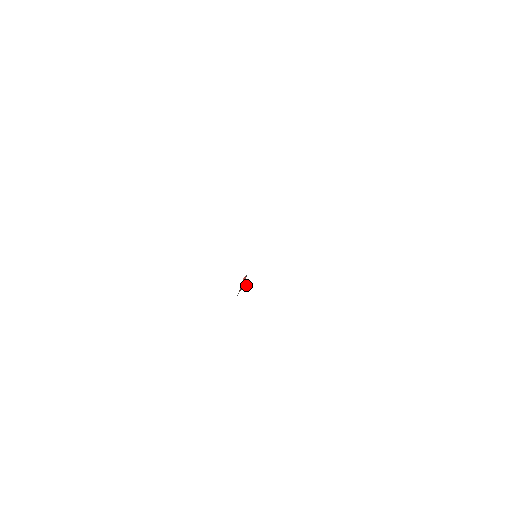
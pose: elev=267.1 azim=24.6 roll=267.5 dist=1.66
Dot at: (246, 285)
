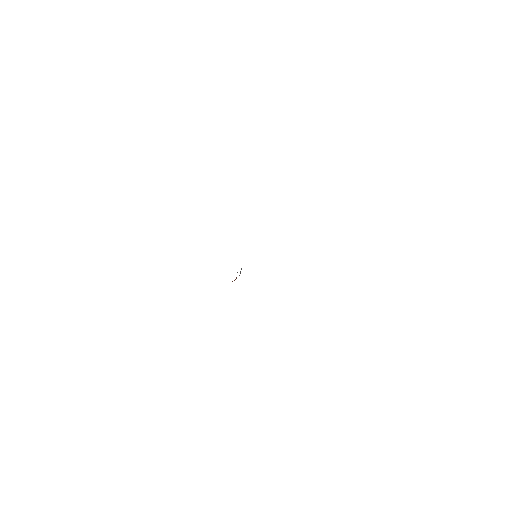
Dot at: (235, 279)
